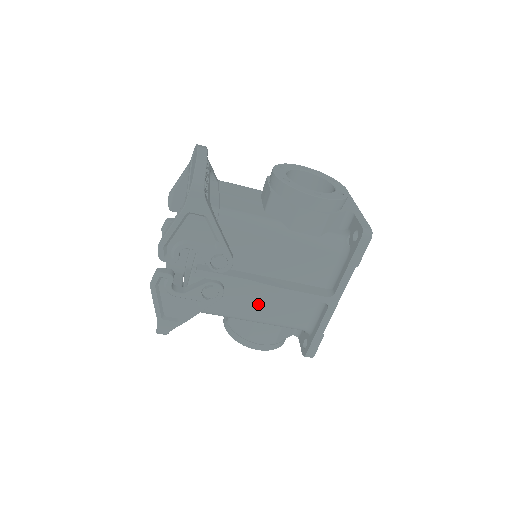
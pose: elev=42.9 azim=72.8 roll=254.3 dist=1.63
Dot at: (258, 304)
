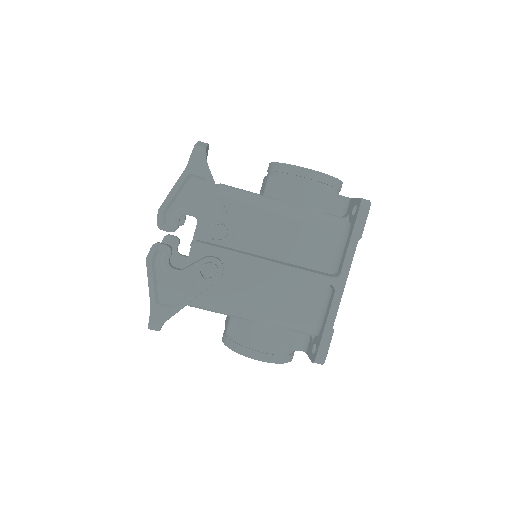
Dot at: (260, 293)
